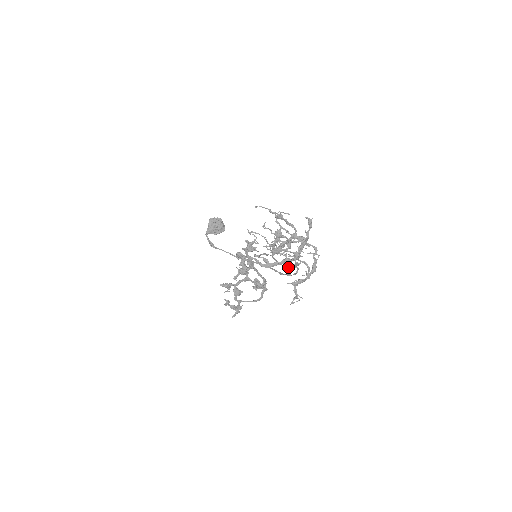
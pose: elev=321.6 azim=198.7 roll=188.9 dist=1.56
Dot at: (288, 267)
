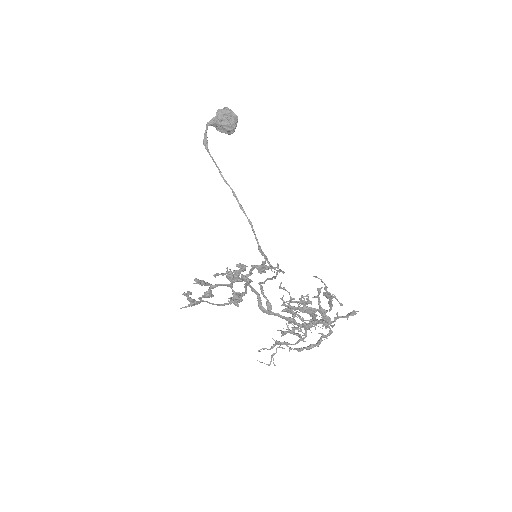
Dot at: (287, 331)
